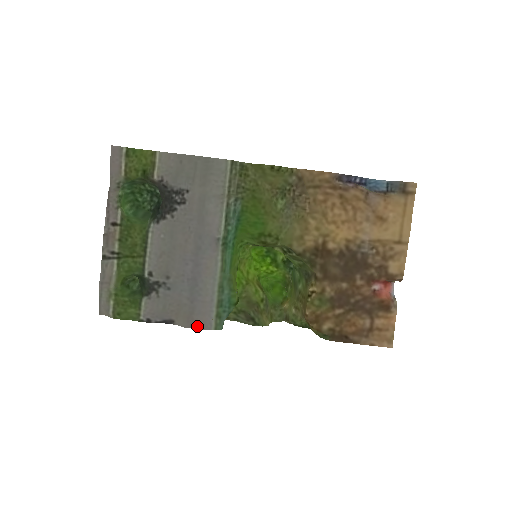
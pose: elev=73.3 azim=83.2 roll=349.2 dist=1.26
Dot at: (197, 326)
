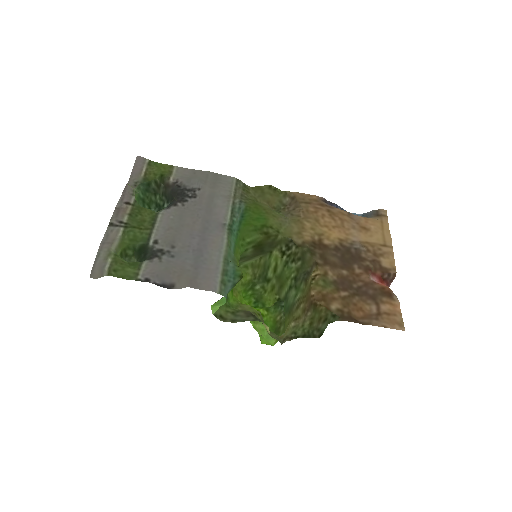
Dot at: (200, 288)
